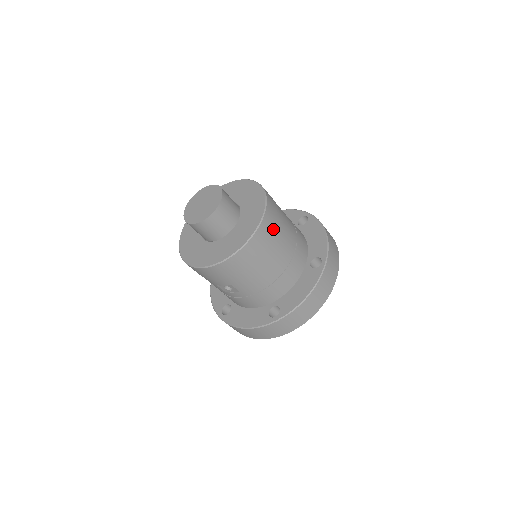
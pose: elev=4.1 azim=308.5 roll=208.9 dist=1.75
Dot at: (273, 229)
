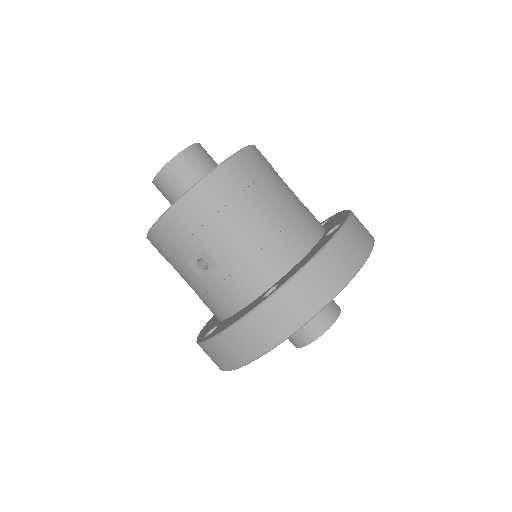
Dot at: (260, 169)
